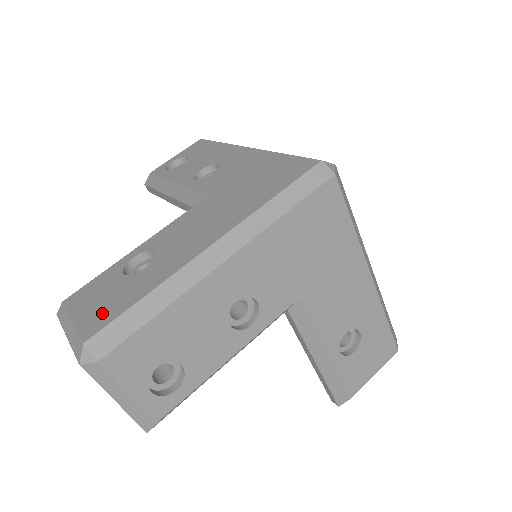
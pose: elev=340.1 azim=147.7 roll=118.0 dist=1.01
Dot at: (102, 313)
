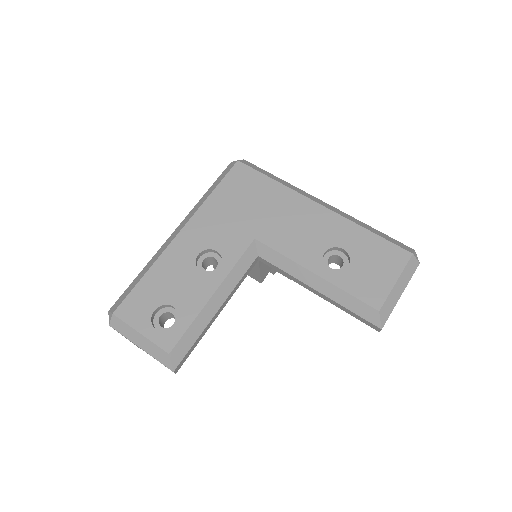
Dot at: occluded
